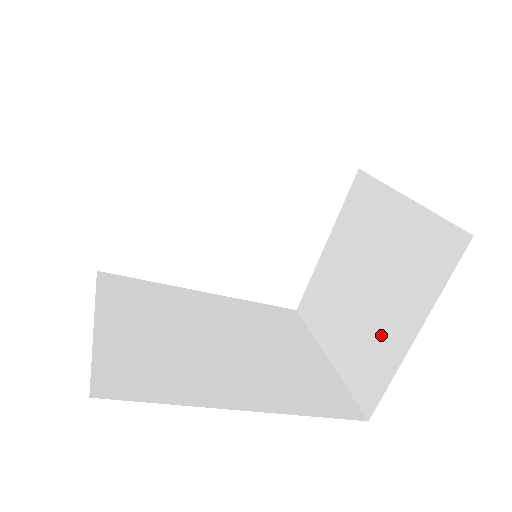
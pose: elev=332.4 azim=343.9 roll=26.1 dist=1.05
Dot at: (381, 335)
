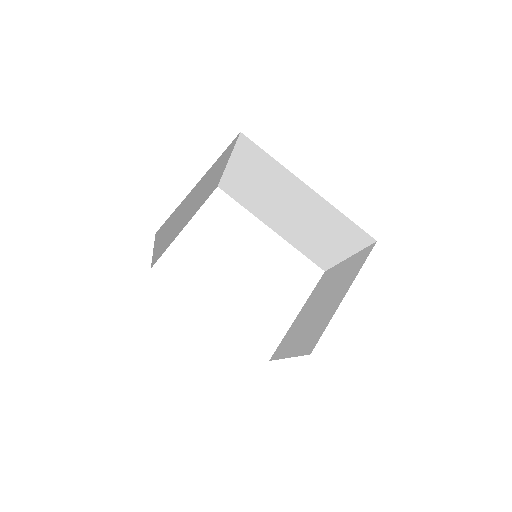
Dot at: (326, 313)
